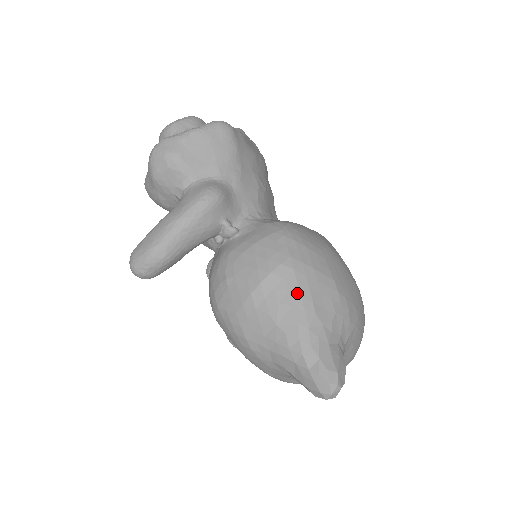
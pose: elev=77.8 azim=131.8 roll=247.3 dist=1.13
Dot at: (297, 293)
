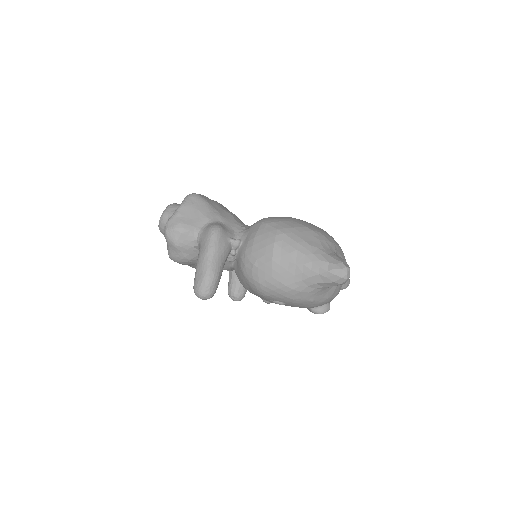
Dot at: (294, 242)
